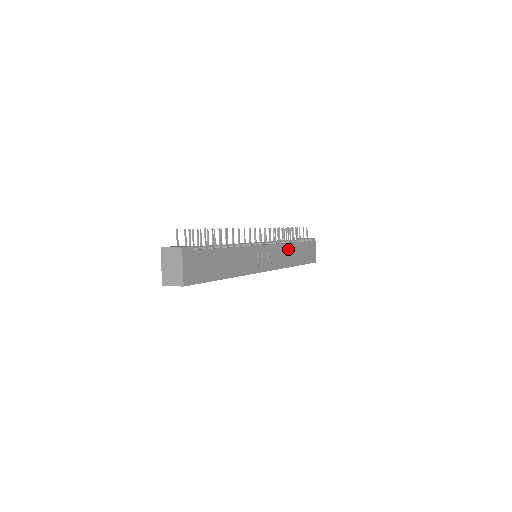
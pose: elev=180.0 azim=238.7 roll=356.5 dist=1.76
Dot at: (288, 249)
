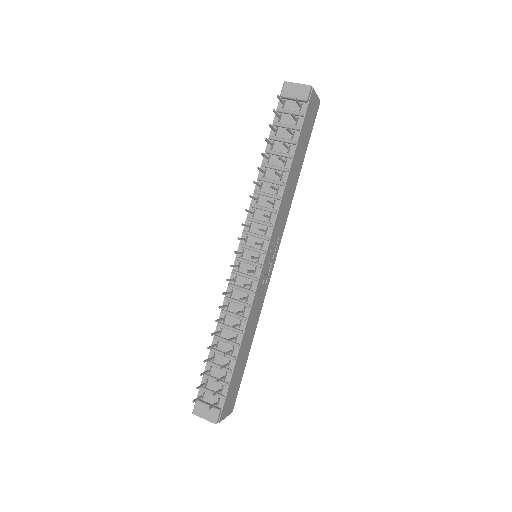
Dot at: (286, 193)
